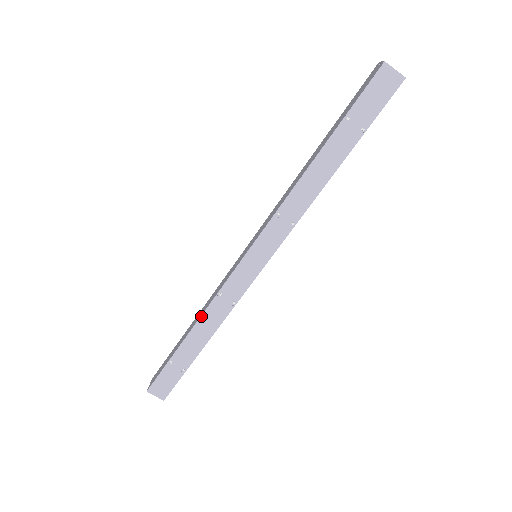
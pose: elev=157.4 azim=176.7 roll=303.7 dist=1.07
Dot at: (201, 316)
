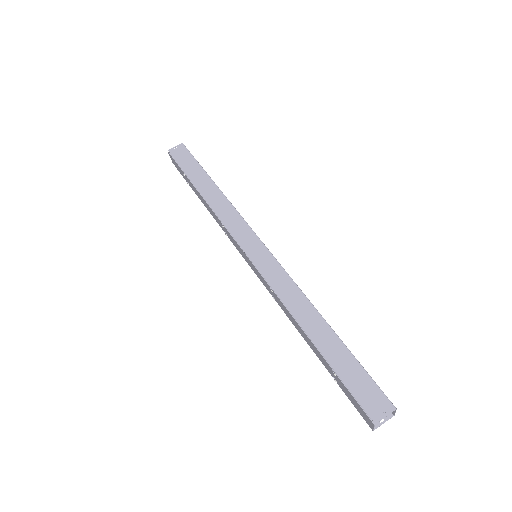
Dot at: (209, 206)
